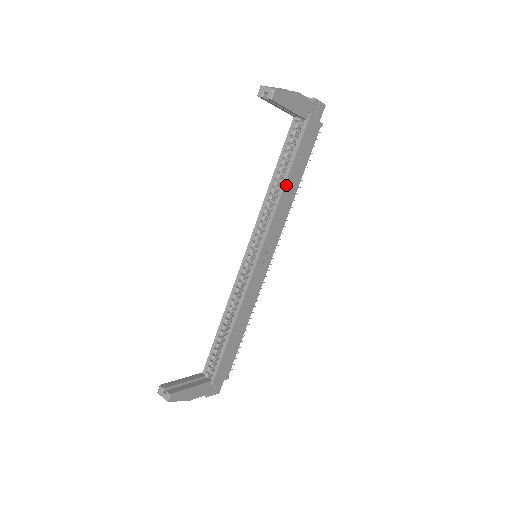
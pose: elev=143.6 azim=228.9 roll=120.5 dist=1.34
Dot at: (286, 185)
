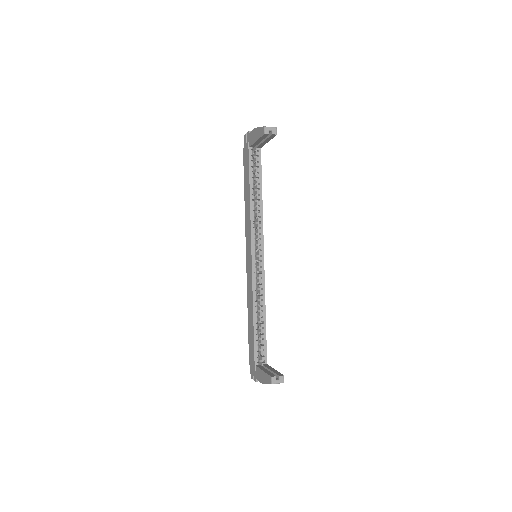
Dot at: (261, 196)
